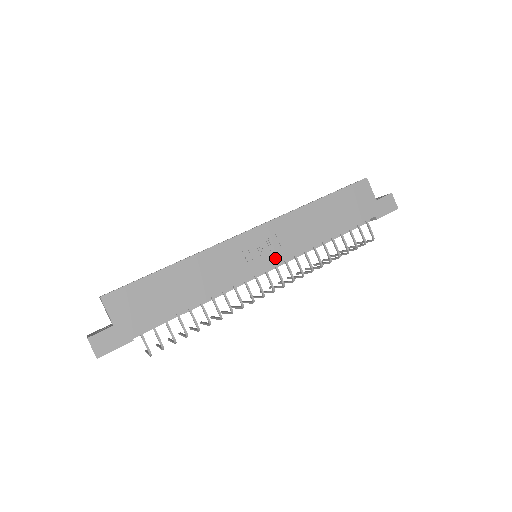
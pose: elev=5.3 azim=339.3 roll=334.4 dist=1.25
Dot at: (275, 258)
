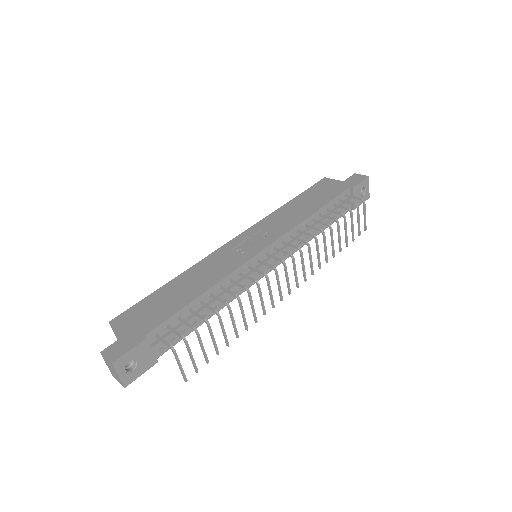
Dot at: (268, 241)
